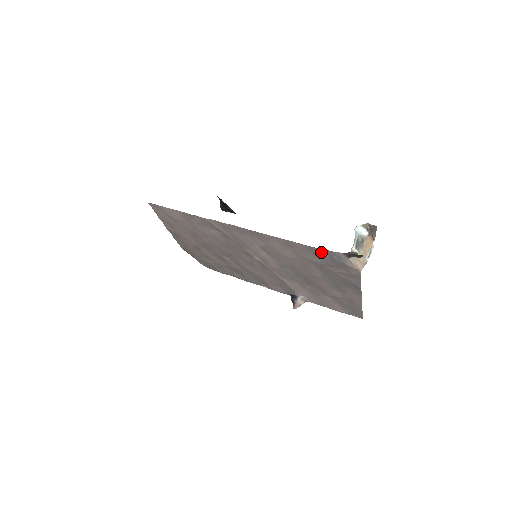
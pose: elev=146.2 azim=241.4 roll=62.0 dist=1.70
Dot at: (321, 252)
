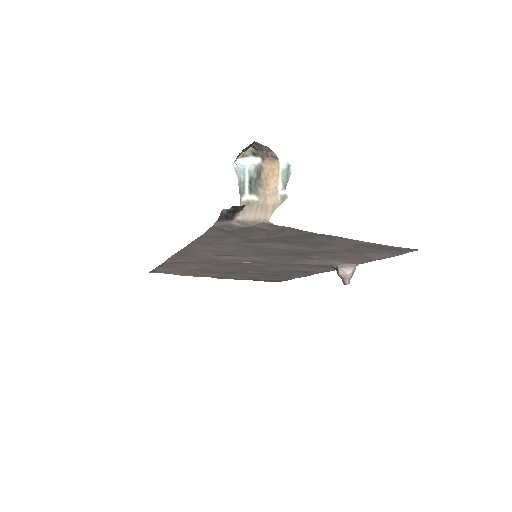
Dot at: (215, 233)
